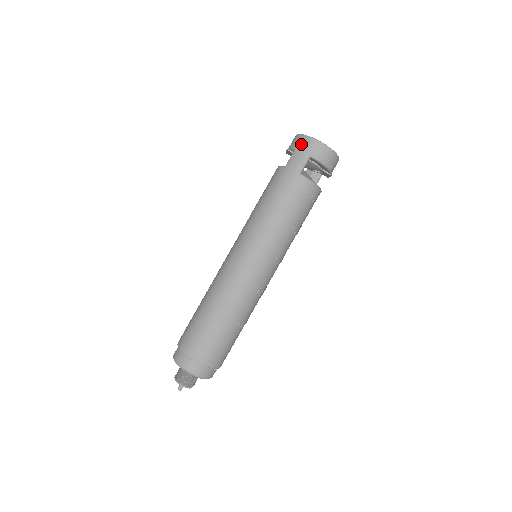
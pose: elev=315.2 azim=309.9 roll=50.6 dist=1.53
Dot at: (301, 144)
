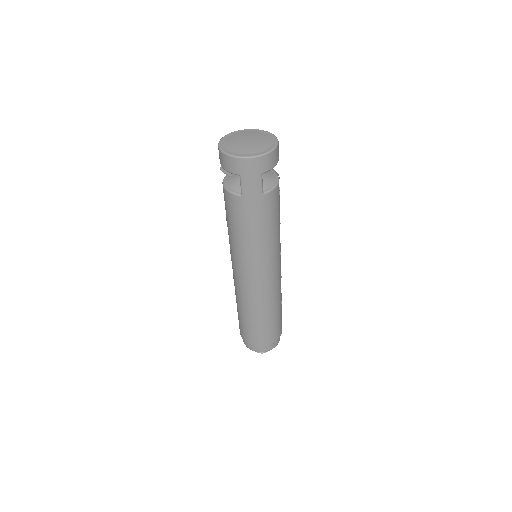
Dot at: (245, 169)
